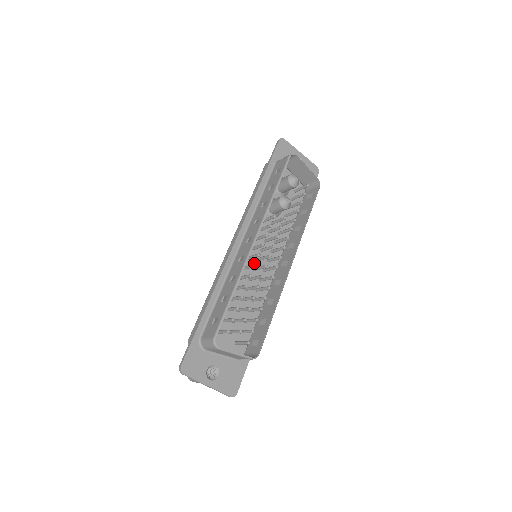
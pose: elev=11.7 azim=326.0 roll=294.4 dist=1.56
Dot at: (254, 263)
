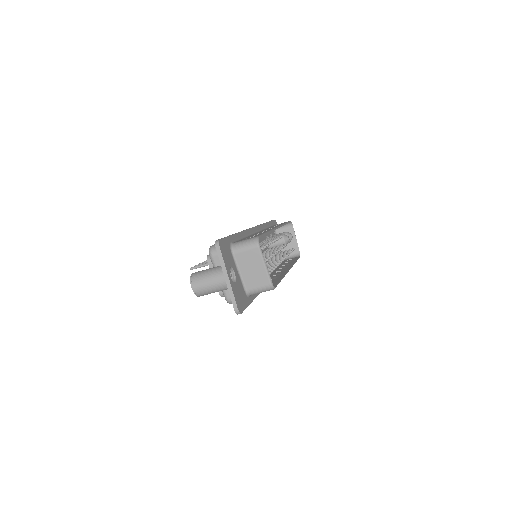
Dot at: occluded
